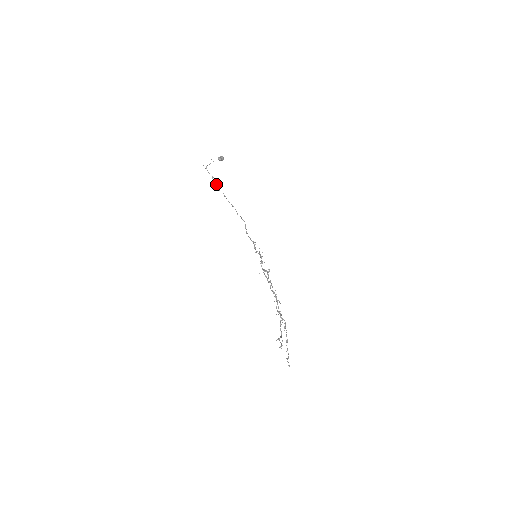
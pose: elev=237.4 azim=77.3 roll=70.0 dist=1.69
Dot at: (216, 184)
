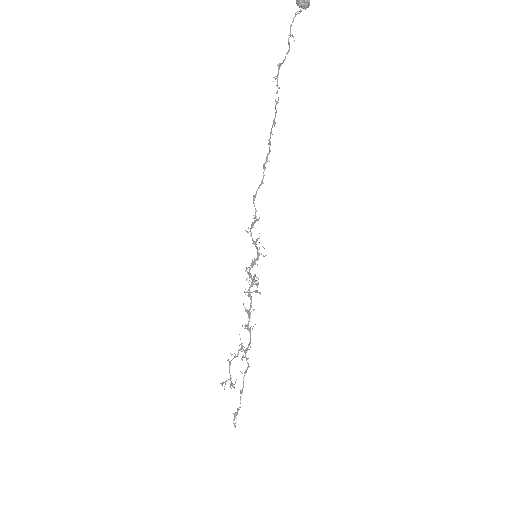
Dot at: (278, 88)
